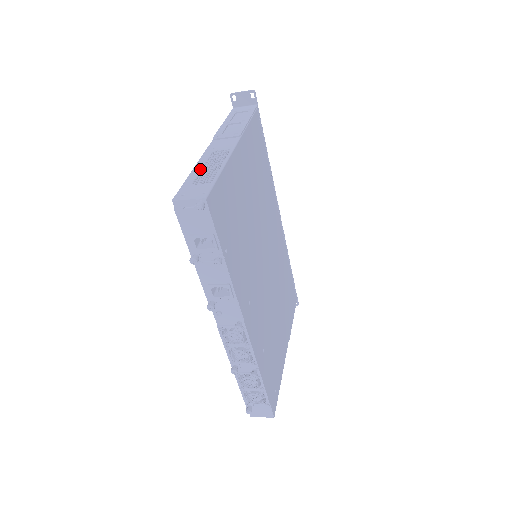
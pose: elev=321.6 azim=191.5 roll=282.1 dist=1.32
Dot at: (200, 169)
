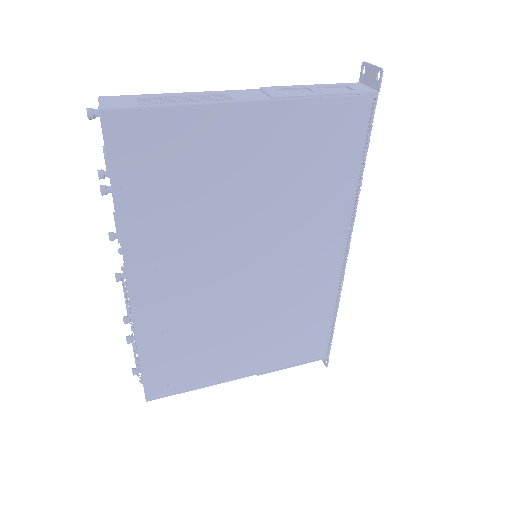
Dot at: (176, 95)
